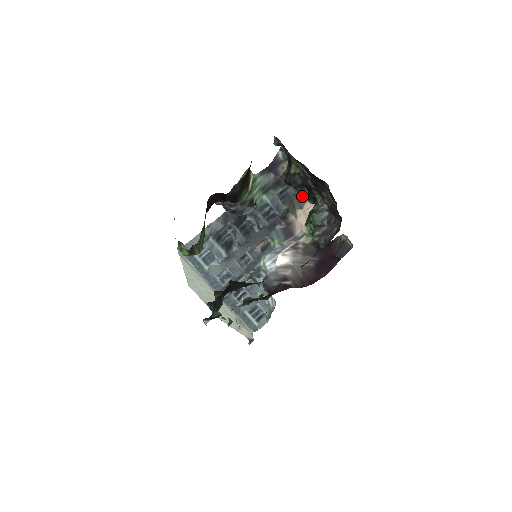
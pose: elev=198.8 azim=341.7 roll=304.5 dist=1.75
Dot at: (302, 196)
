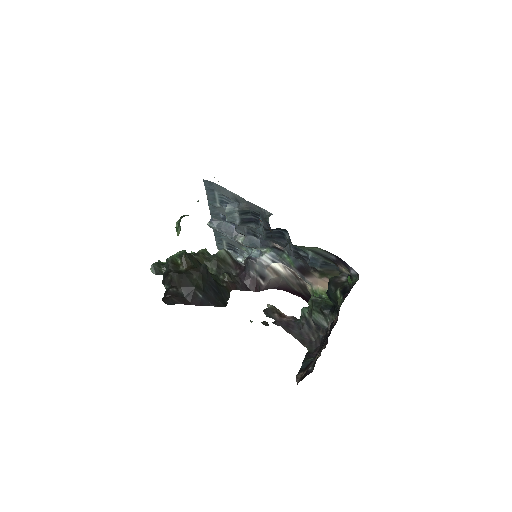
Dot at: occluded
